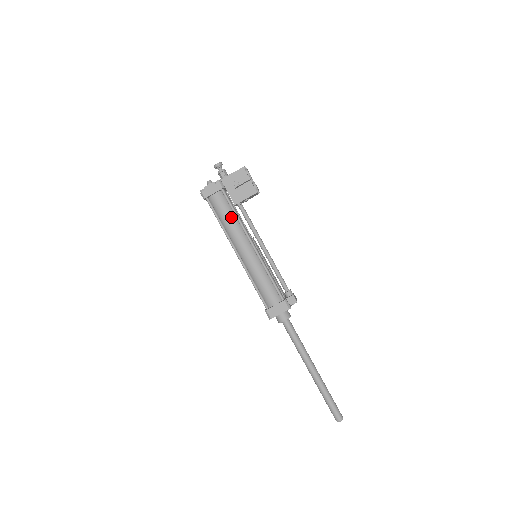
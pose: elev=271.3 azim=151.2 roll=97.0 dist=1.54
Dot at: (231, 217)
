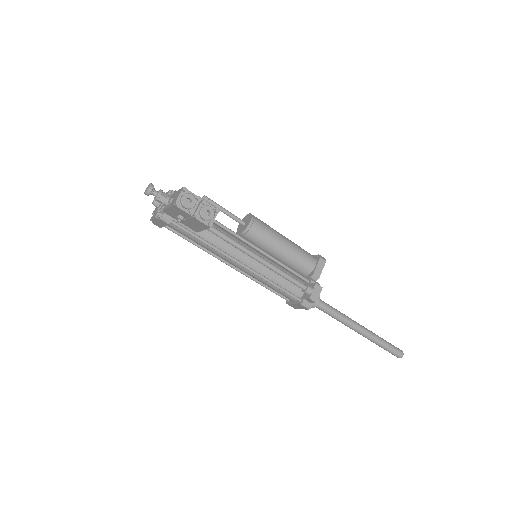
Dot at: (200, 242)
